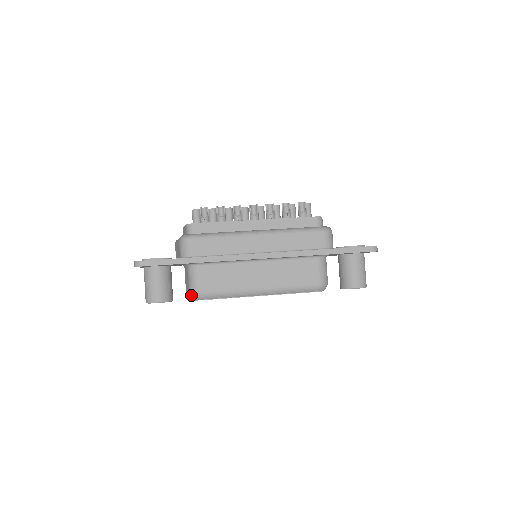
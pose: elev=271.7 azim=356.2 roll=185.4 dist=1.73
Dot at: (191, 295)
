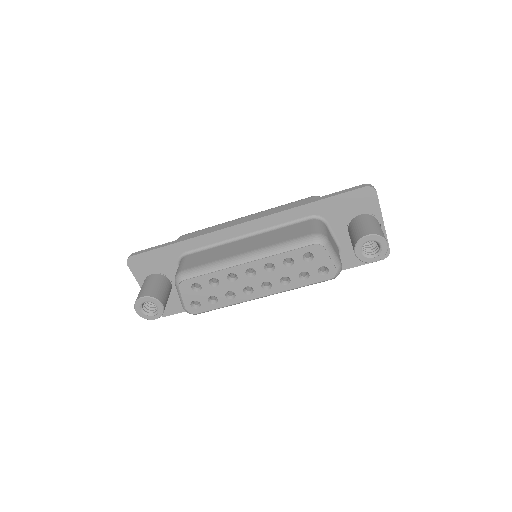
Dot at: (175, 280)
